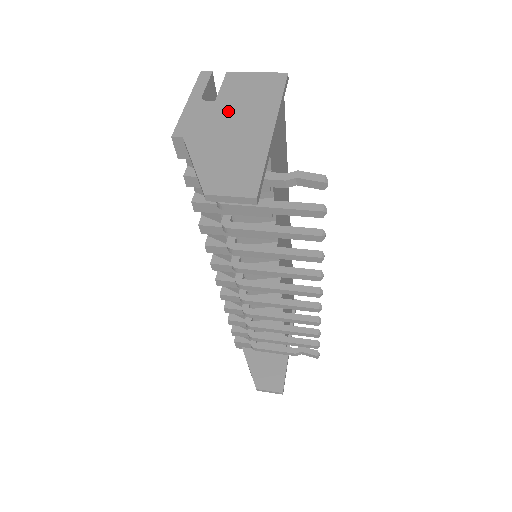
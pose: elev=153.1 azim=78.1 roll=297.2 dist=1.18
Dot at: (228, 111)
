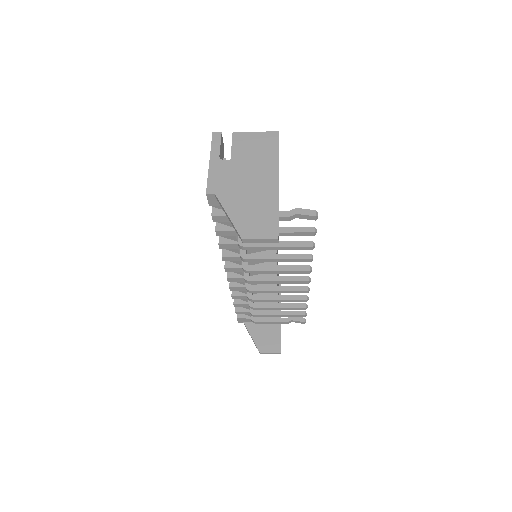
Dot at: (242, 169)
